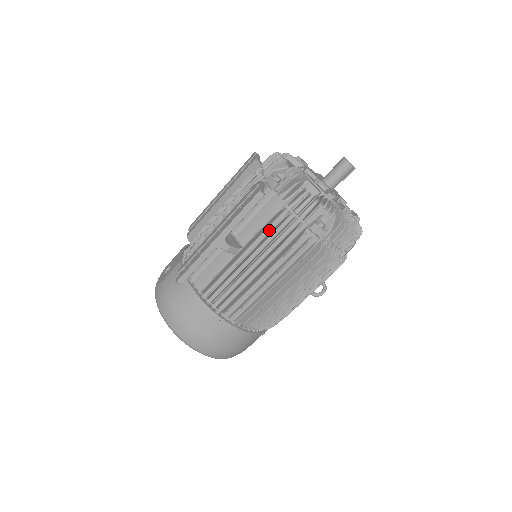
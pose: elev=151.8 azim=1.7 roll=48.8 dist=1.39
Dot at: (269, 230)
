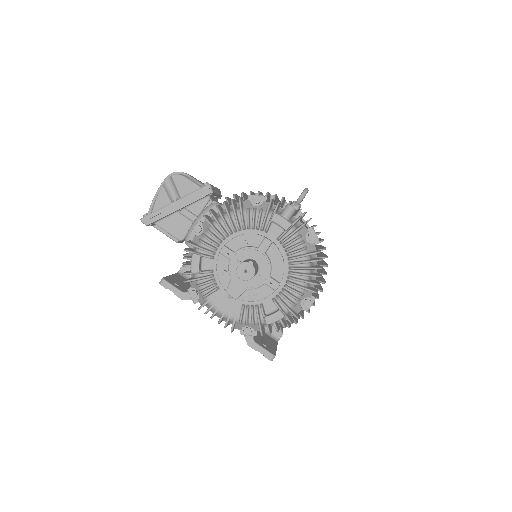
Dot at: occluded
